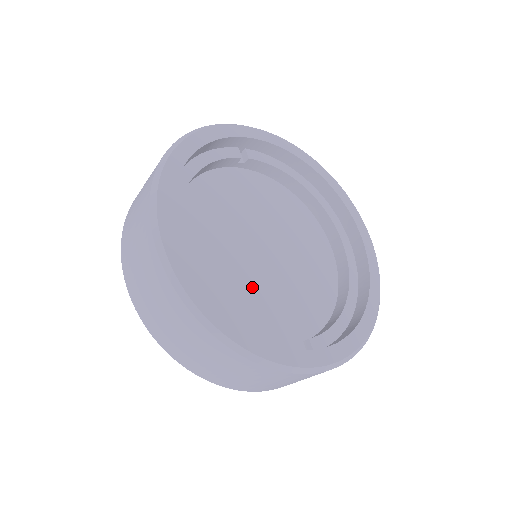
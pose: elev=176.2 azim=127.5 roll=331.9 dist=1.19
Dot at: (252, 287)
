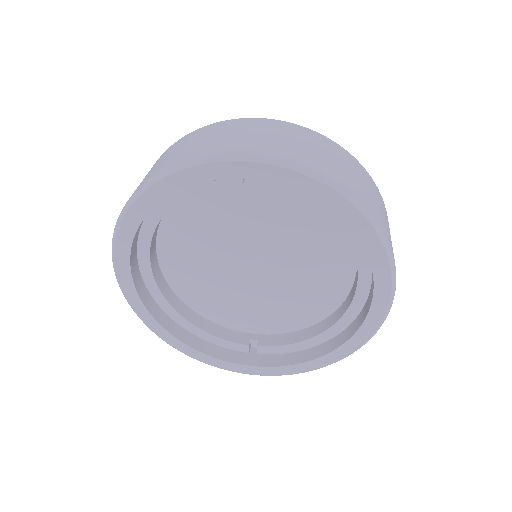
Dot at: (228, 291)
